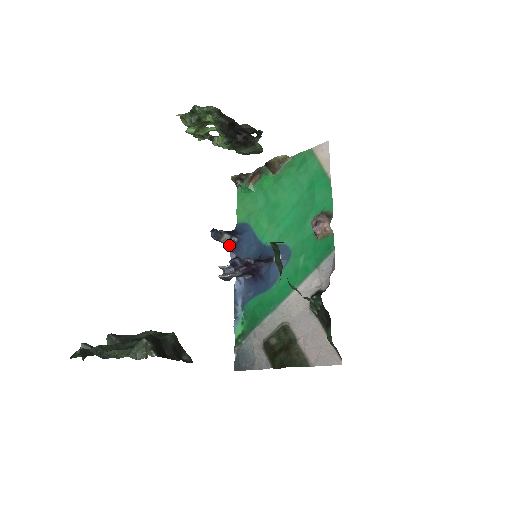
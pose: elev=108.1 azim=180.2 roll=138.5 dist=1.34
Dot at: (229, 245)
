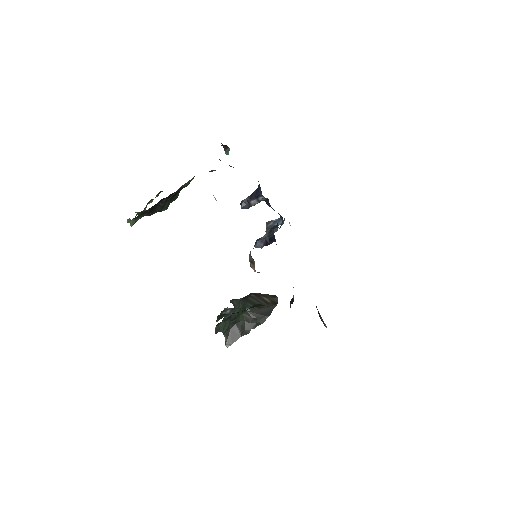
Dot at: occluded
